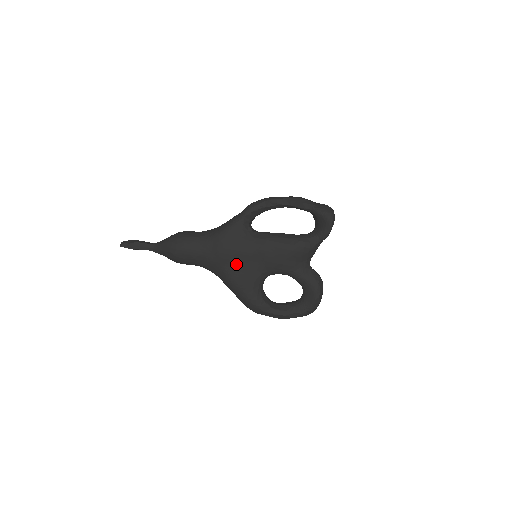
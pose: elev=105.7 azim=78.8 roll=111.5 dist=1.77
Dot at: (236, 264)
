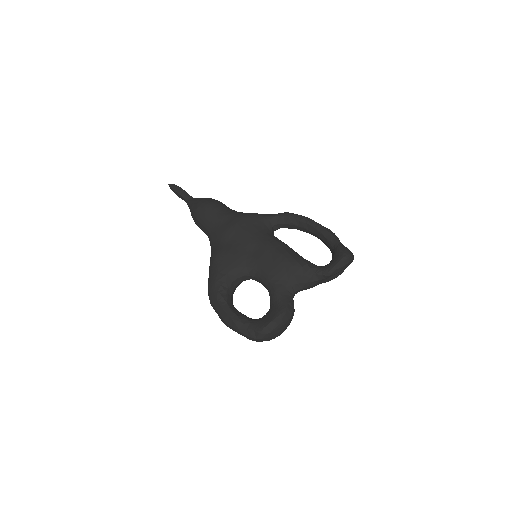
Dot at: (234, 243)
